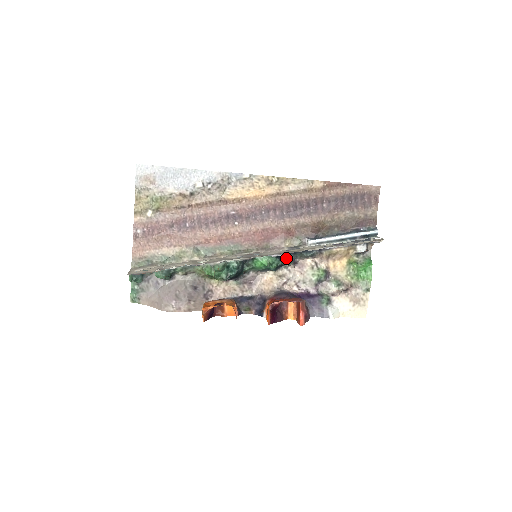
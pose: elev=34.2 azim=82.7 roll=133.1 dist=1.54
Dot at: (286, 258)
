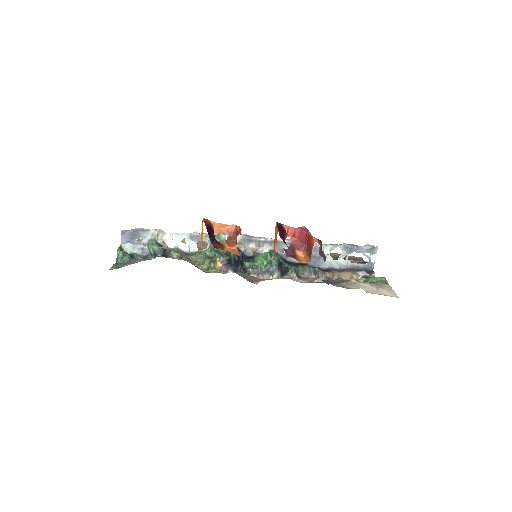
Dot at: (288, 265)
